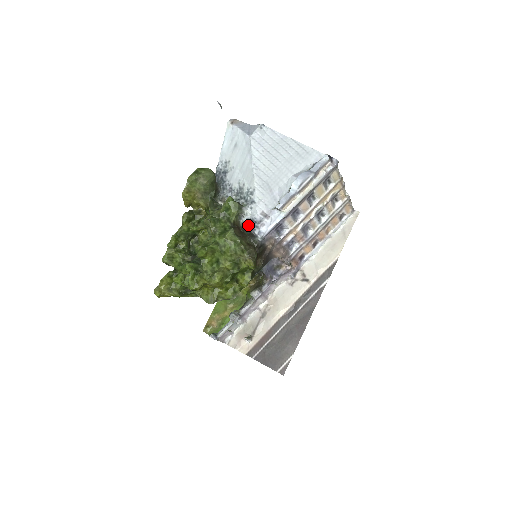
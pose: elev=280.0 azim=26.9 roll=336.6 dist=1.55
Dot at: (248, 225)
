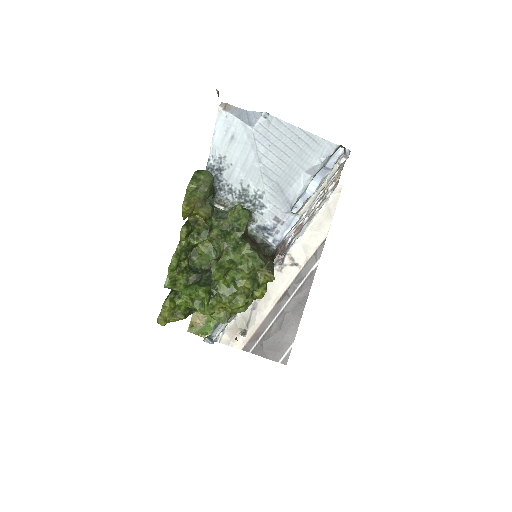
Dot at: (258, 232)
